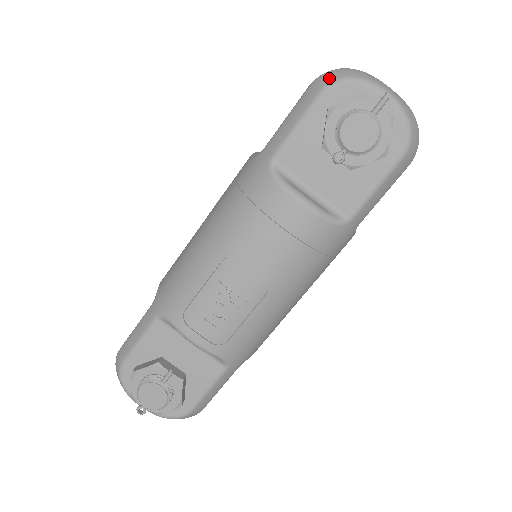
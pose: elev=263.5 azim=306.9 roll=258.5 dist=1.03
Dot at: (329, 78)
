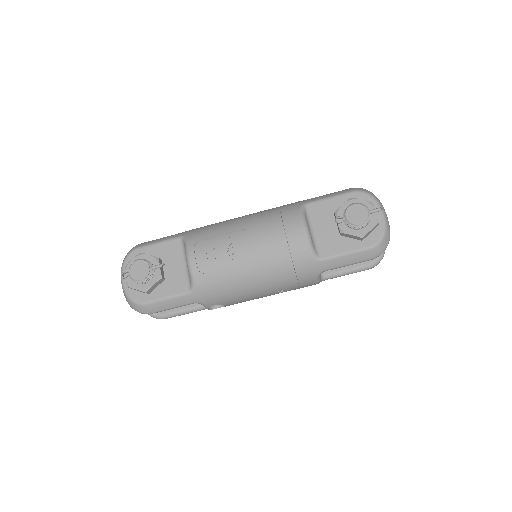
Dot at: (361, 189)
